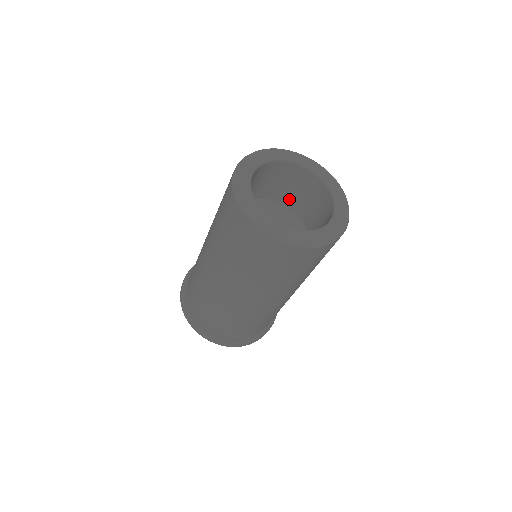
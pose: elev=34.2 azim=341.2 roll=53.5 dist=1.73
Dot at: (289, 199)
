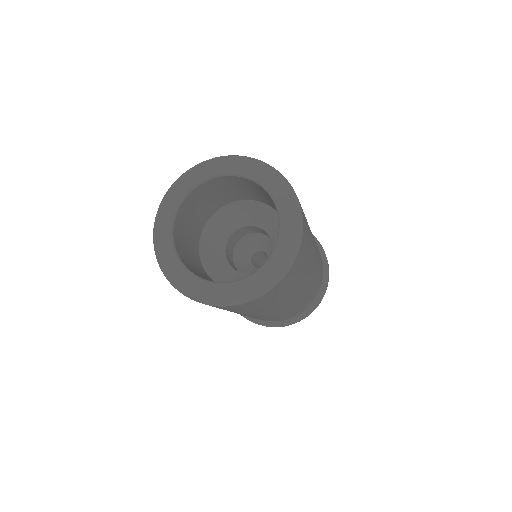
Dot at: (221, 202)
